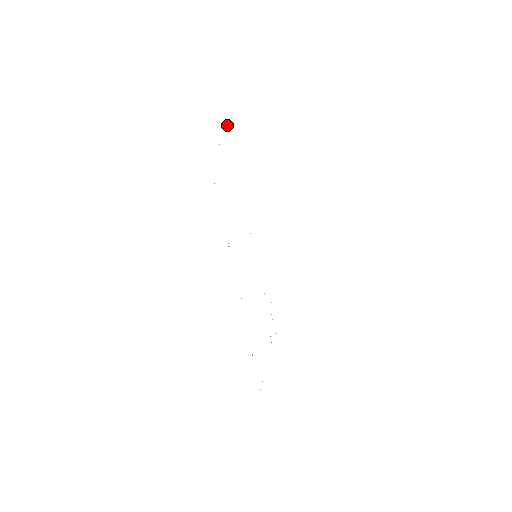
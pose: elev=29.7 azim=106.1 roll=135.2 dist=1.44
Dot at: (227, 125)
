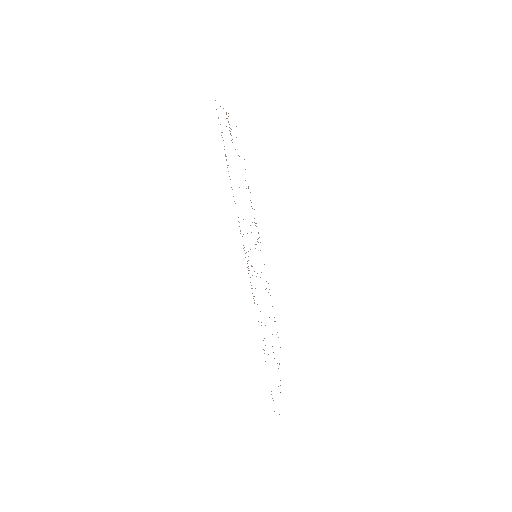
Dot at: occluded
